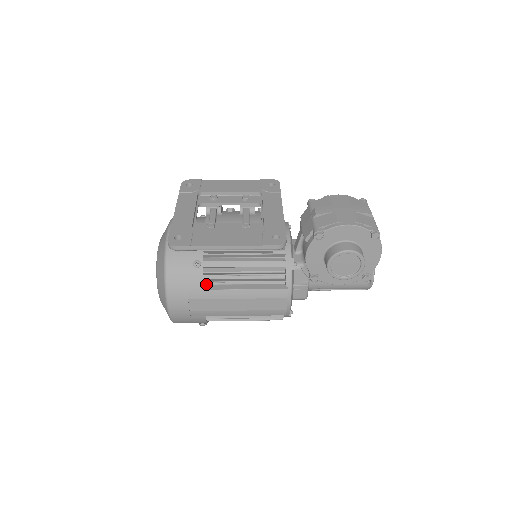
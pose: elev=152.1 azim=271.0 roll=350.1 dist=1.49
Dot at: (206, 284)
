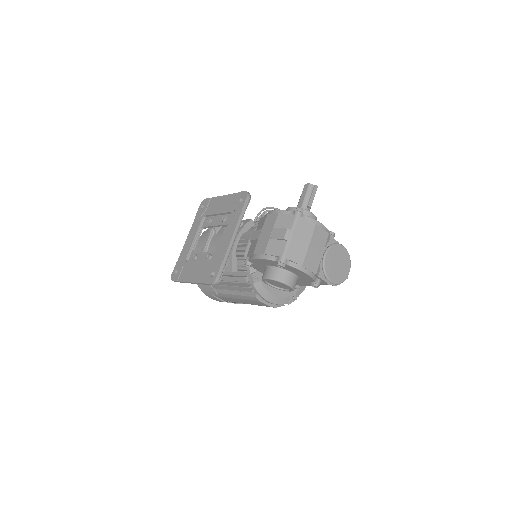
Dot at: occluded
